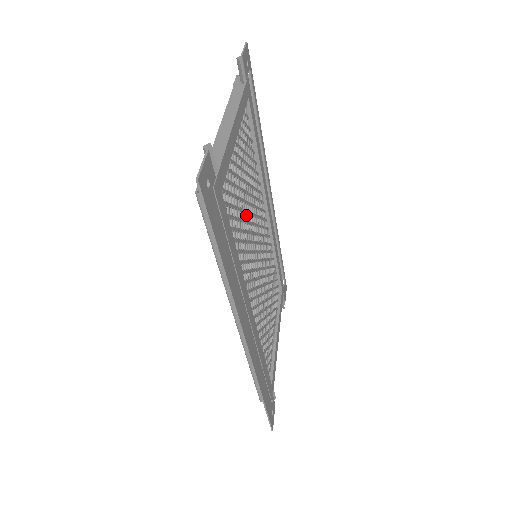
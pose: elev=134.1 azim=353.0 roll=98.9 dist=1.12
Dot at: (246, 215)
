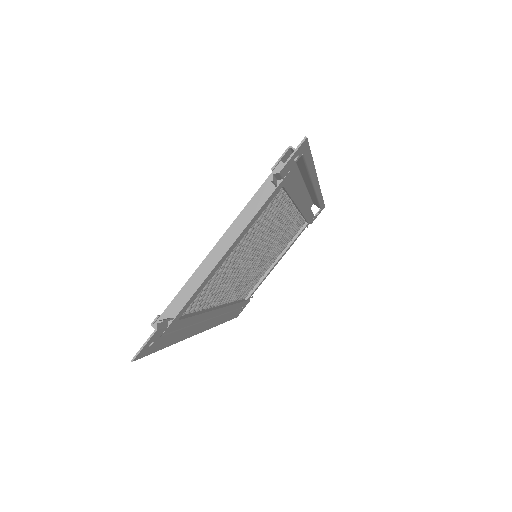
Dot at: (239, 262)
